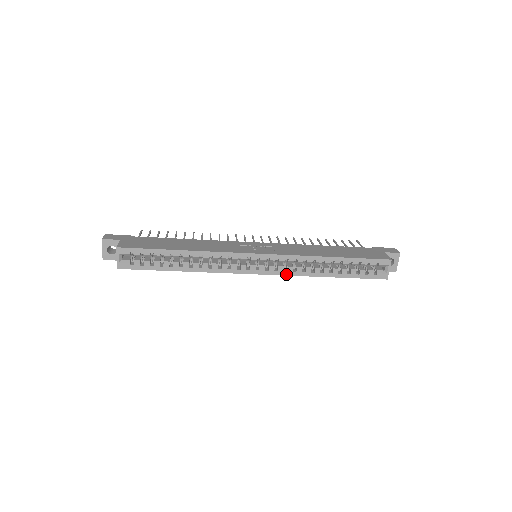
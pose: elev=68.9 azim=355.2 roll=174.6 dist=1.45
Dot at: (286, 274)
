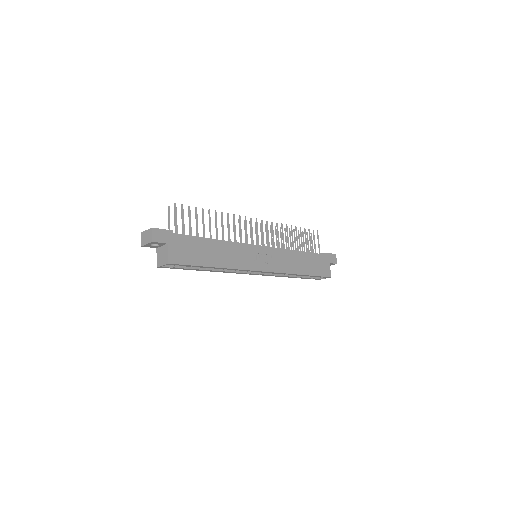
Dot at: occluded
